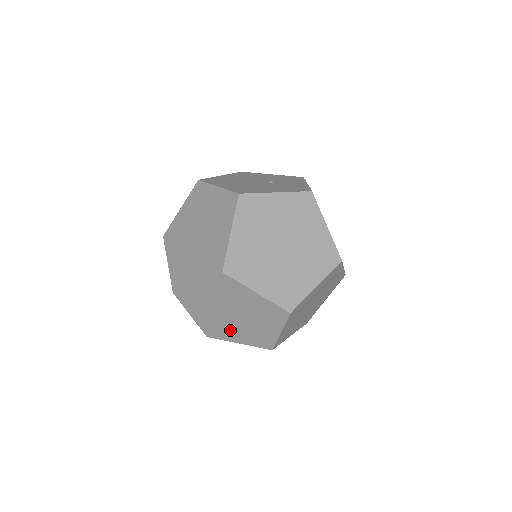
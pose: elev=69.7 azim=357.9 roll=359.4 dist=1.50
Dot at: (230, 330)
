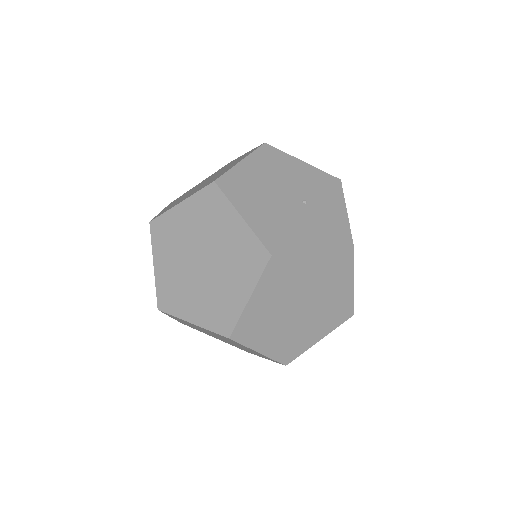
Dot at: (211, 335)
